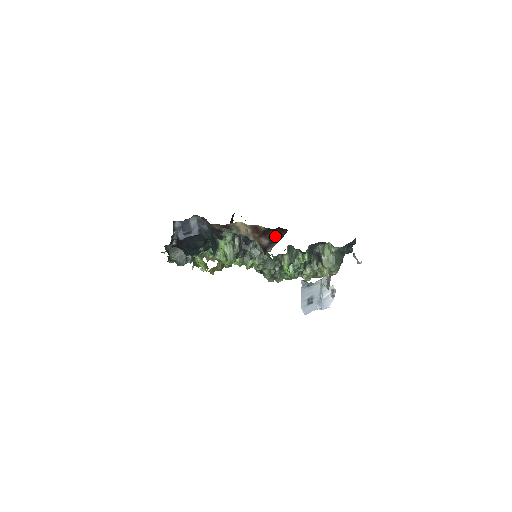
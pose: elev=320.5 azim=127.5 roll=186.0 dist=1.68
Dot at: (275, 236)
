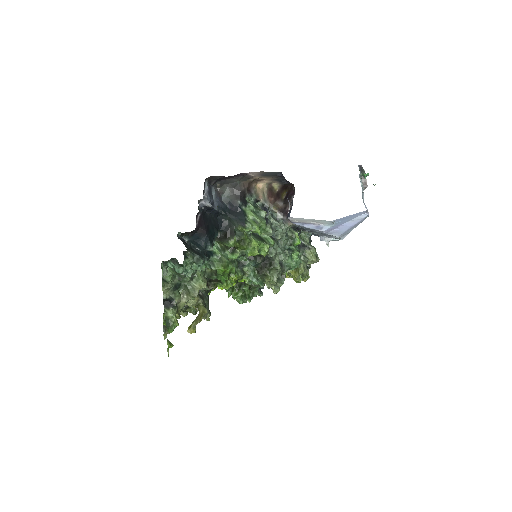
Dot at: (287, 197)
